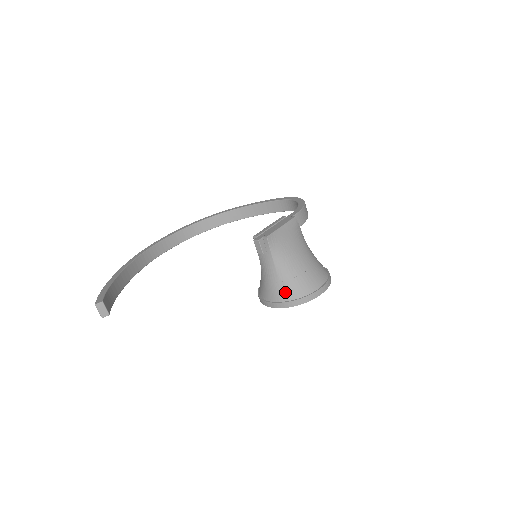
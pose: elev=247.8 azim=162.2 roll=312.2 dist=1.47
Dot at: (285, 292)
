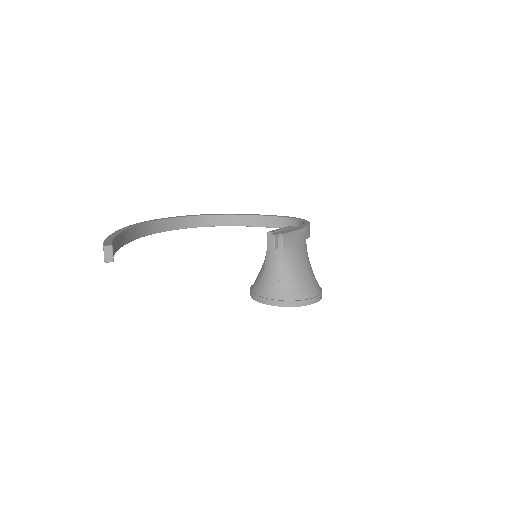
Dot at: (284, 291)
